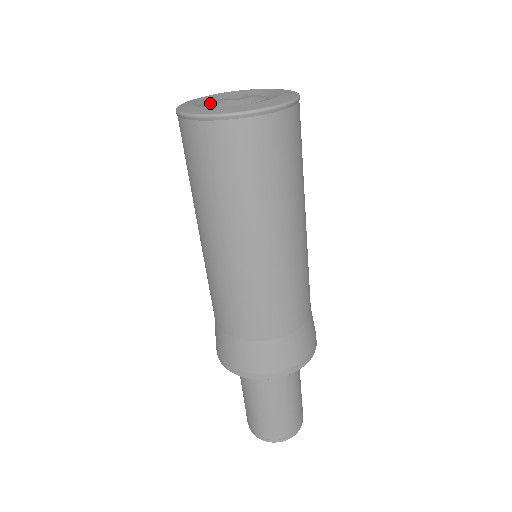
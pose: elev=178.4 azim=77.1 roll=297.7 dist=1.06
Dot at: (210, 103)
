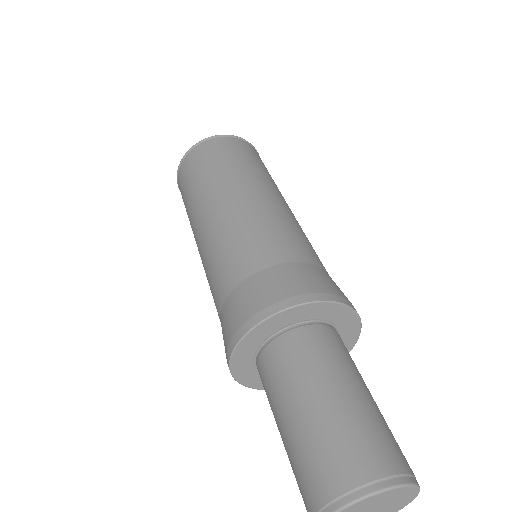
Dot at: occluded
